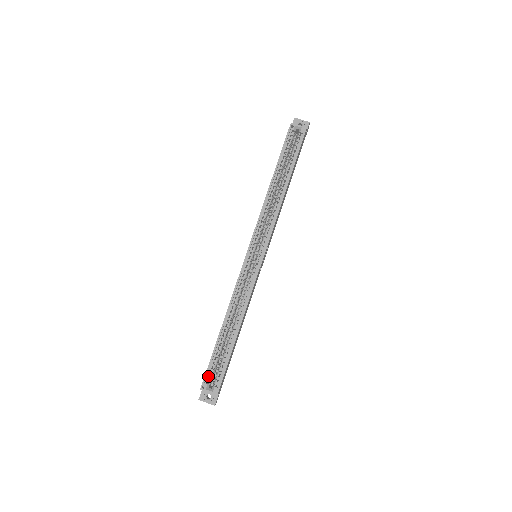
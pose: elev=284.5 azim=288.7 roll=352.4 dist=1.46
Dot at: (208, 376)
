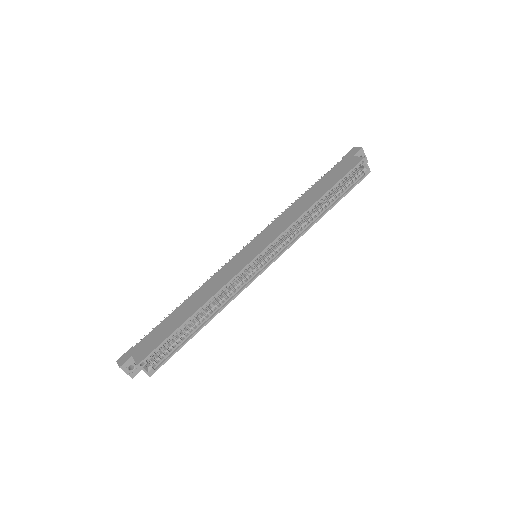
Dot at: (151, 354)
